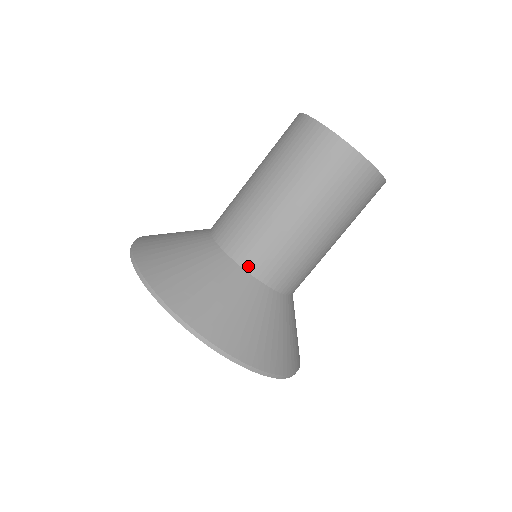
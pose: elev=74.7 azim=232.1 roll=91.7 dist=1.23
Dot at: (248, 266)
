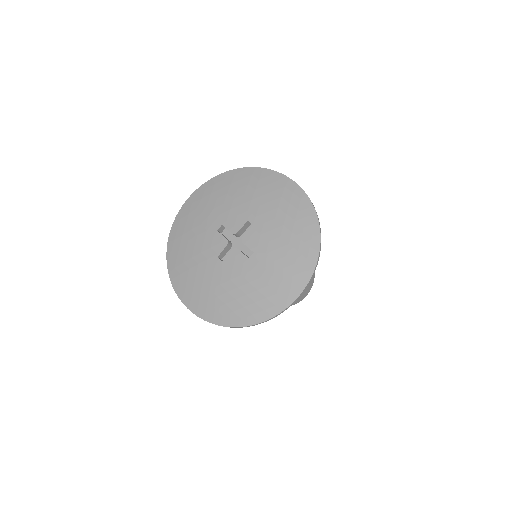
Dot at: occluded
